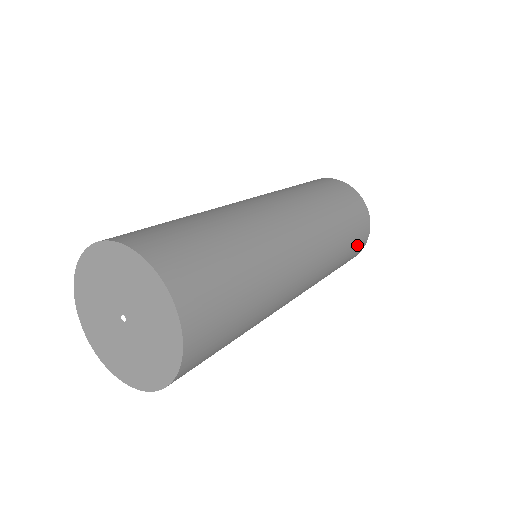
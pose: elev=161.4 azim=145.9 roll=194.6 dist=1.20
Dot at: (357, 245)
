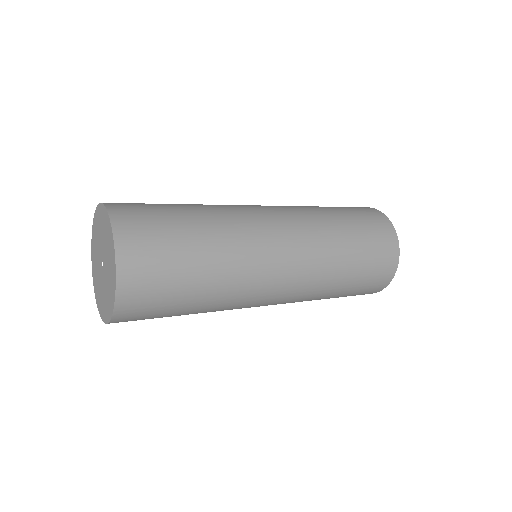
Dot at: (370, 222)
